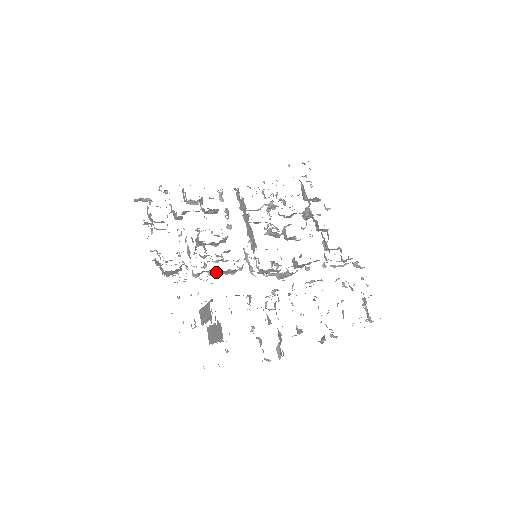
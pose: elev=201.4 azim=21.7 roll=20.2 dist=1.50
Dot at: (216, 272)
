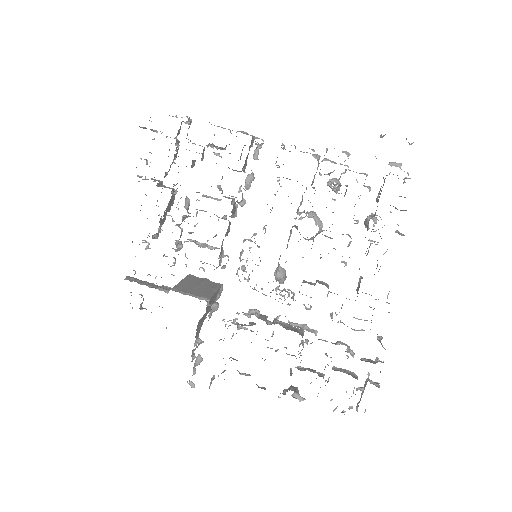
Dot at: occluded
